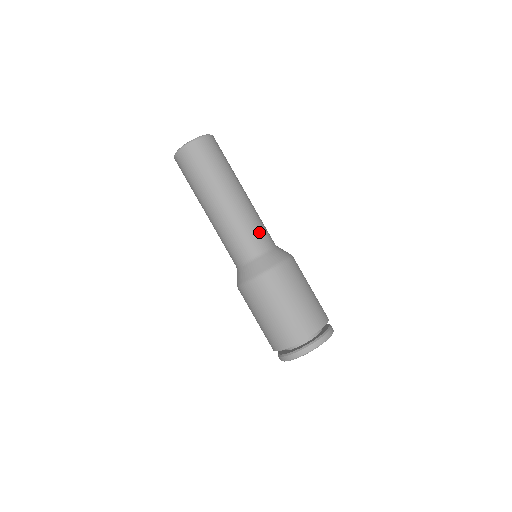
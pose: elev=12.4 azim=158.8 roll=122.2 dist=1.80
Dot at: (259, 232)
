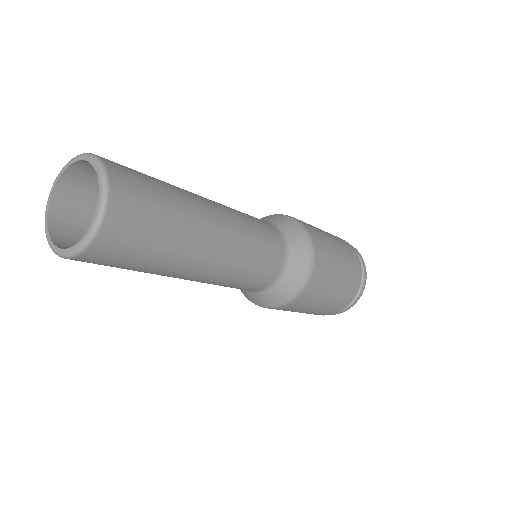
Dot at: (267, 239)
